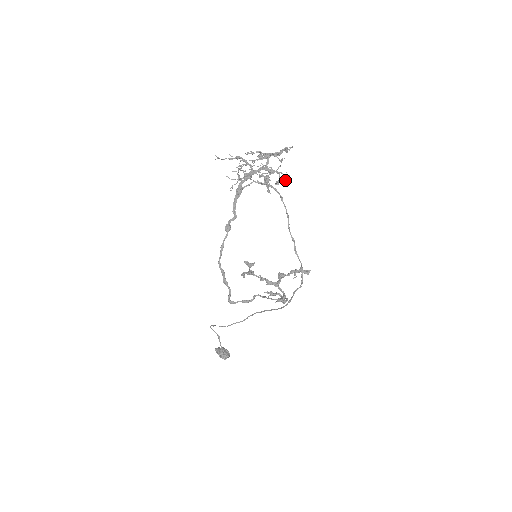
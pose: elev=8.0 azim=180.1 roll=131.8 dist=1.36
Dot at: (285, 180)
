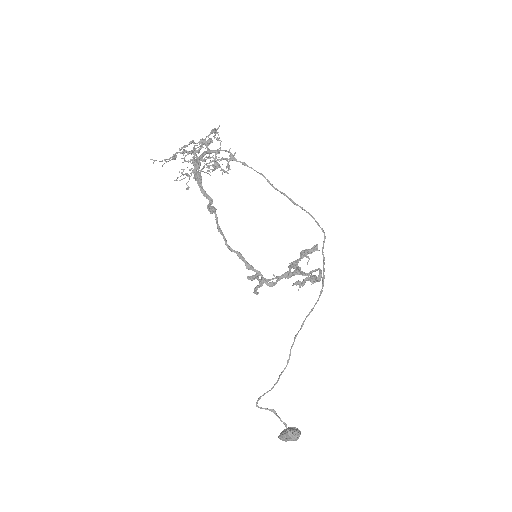
Dot at: (234, 157)
